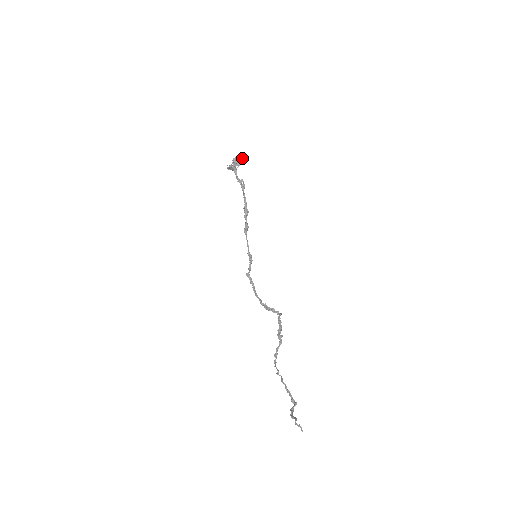
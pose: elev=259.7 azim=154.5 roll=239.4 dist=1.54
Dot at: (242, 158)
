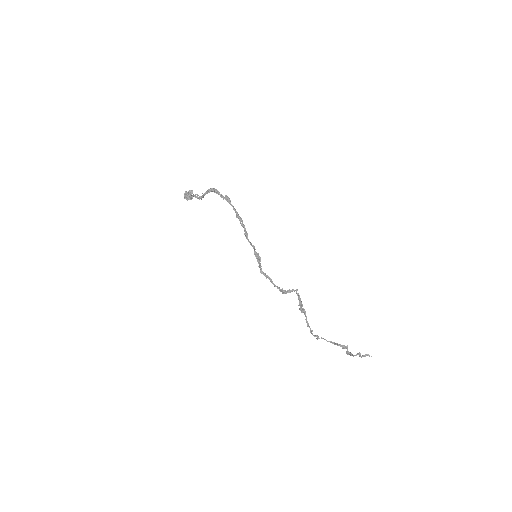
Dot at: (191, 191)
